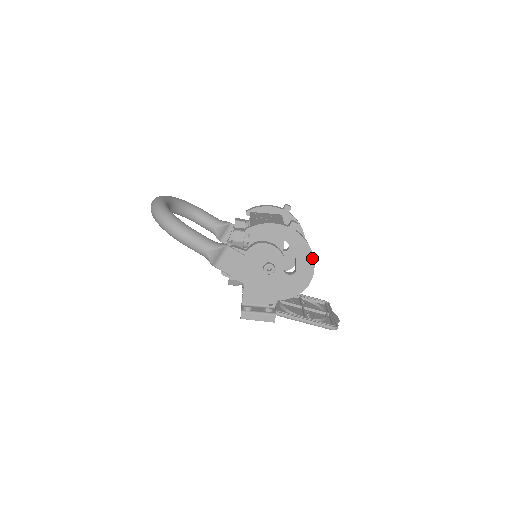
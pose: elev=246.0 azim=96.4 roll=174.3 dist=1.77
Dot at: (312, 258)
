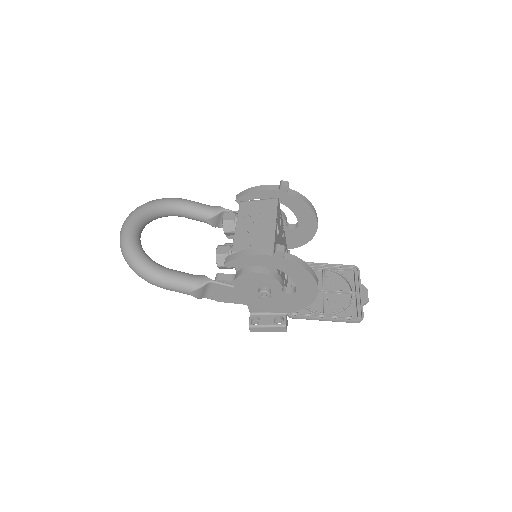
Dot at: (312, 278)
